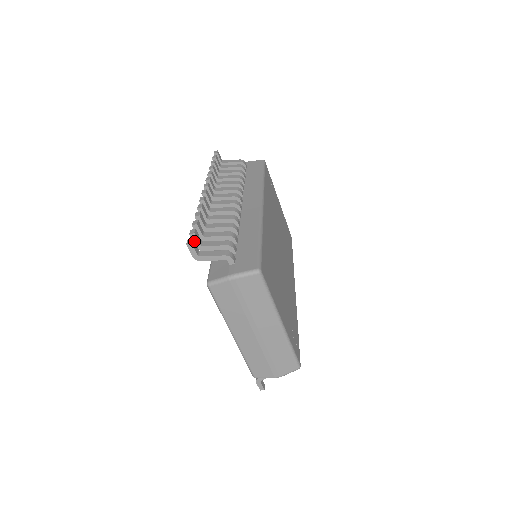
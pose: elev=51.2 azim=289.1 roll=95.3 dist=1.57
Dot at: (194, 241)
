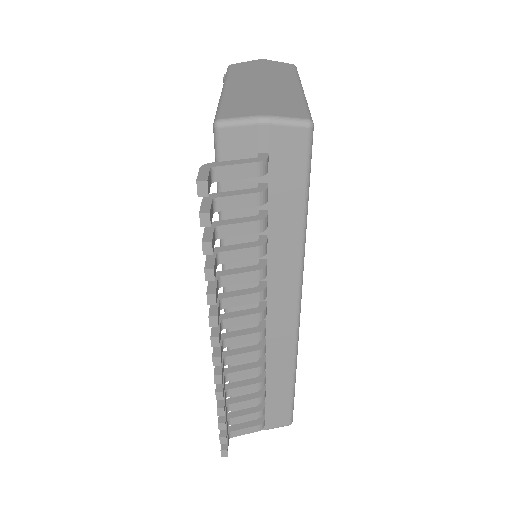
Dot at: (227, 446)
